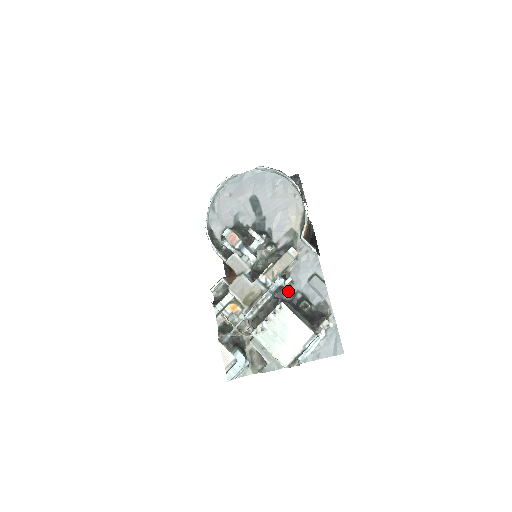
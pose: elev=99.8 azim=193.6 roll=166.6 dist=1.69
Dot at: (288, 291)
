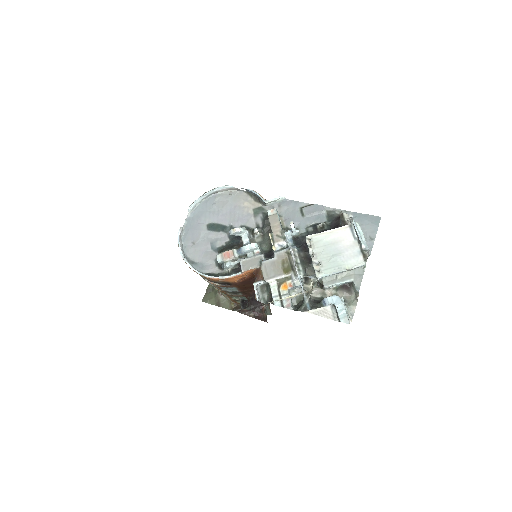
Dot at: (301, 236)
